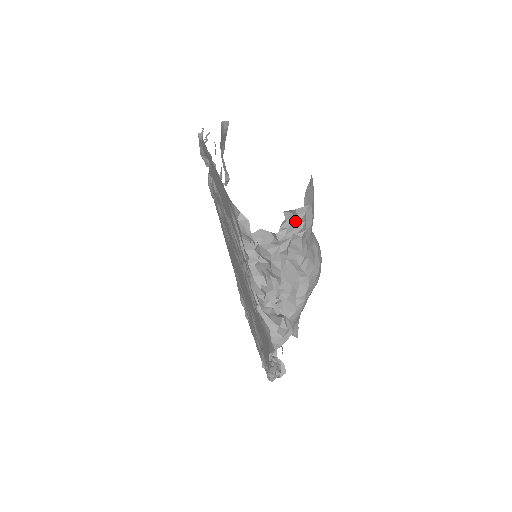
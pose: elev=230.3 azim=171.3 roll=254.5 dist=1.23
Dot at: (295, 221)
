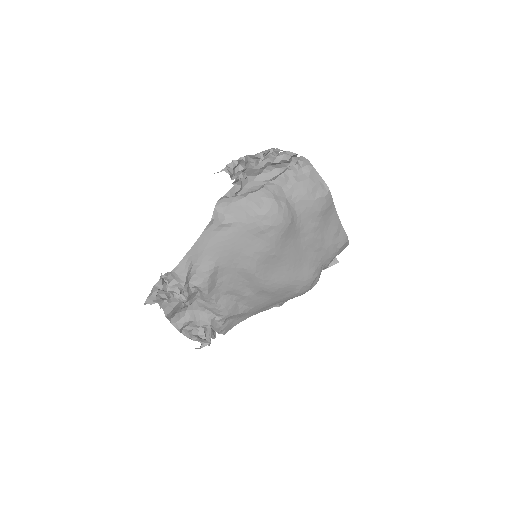
Dot at: (295, 154)
